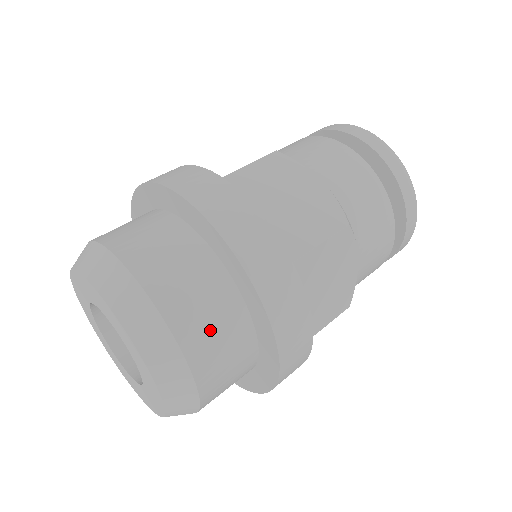
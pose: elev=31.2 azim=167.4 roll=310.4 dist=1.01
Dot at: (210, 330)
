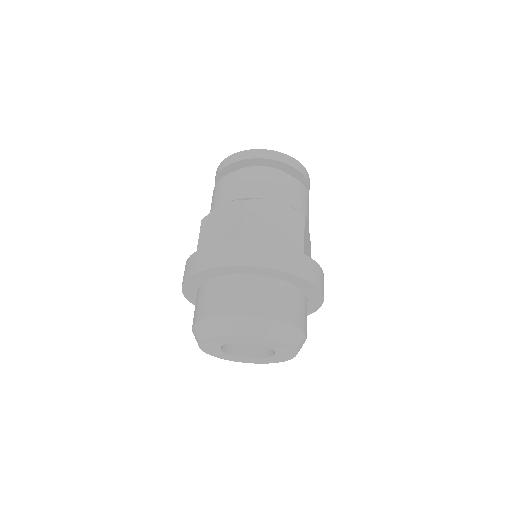
Dot at: (245, 298)
